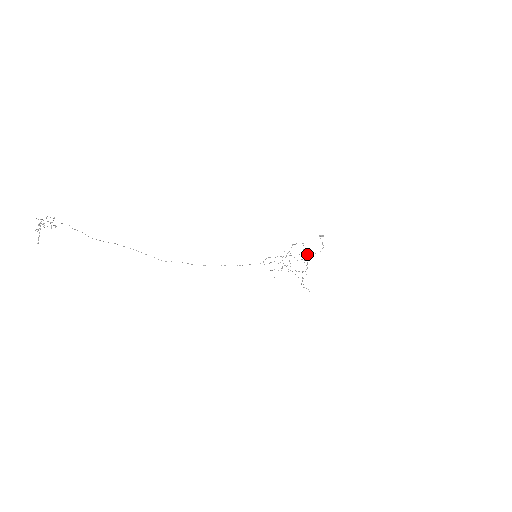
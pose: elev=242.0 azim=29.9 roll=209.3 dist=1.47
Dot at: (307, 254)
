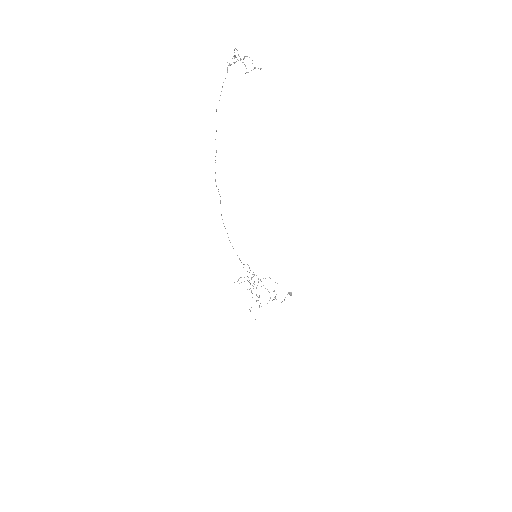
Dot at: occluded
